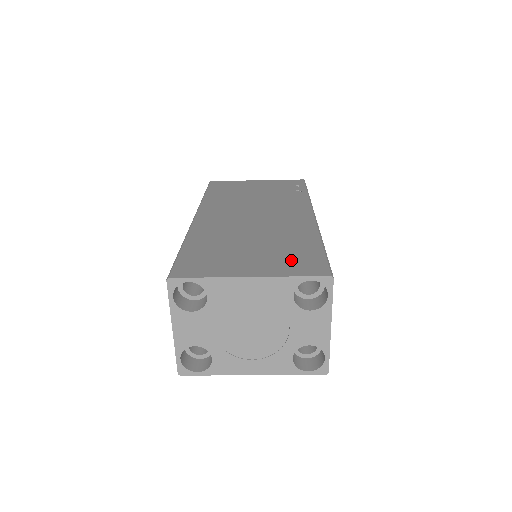
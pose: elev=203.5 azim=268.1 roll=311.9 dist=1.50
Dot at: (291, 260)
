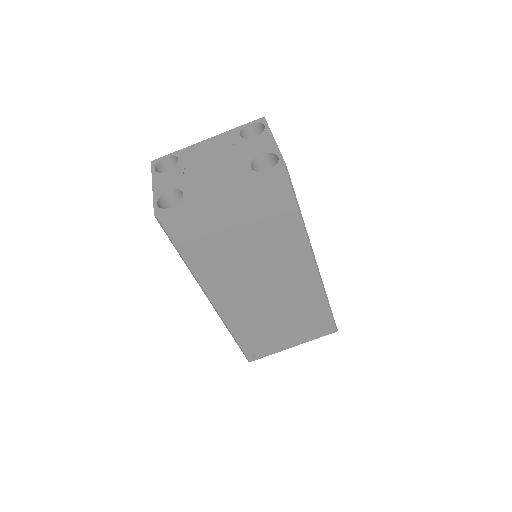
Dot at: occluded
